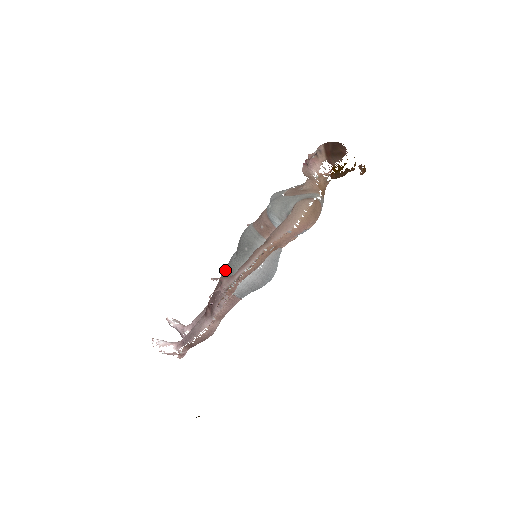
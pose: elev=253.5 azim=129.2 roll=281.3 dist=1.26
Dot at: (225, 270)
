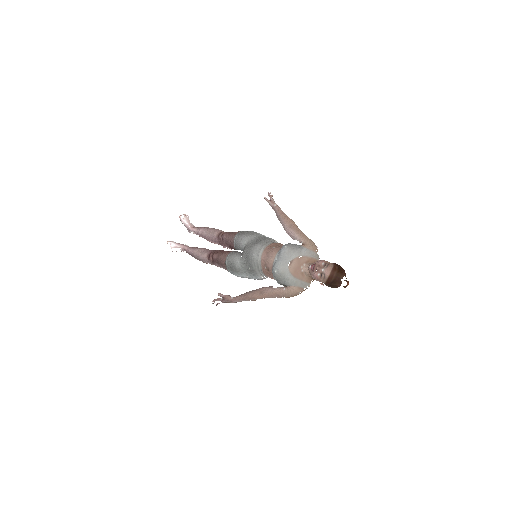
Dot at: (231, 261)
